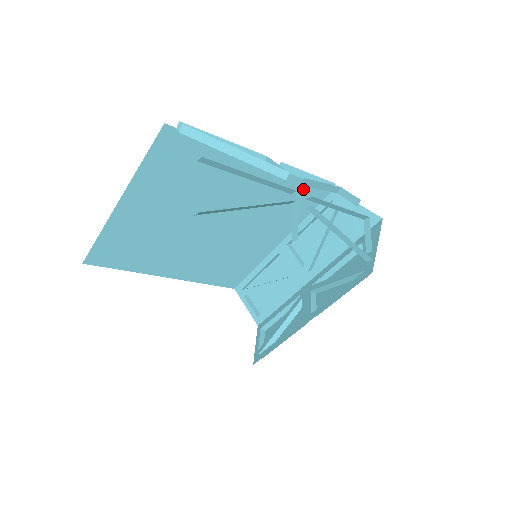
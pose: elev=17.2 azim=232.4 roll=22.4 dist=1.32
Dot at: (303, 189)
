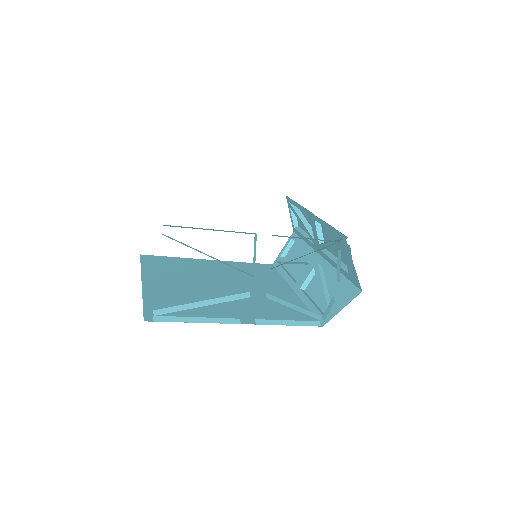
Dot at: occluded
